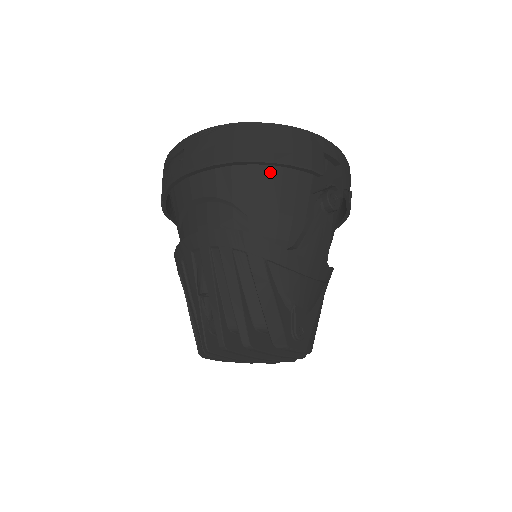
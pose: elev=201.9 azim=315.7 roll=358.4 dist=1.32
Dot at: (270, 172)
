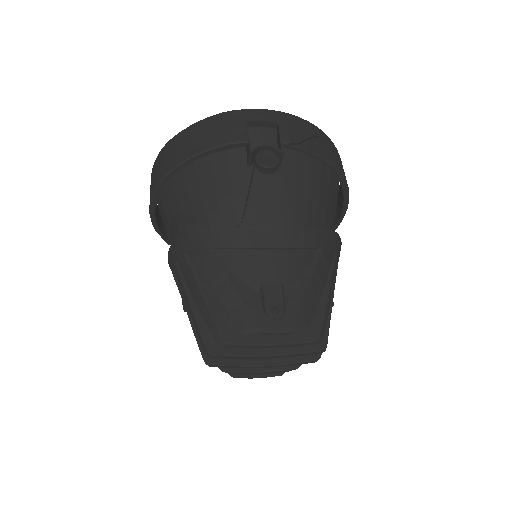
Dot at: (200, 168)
